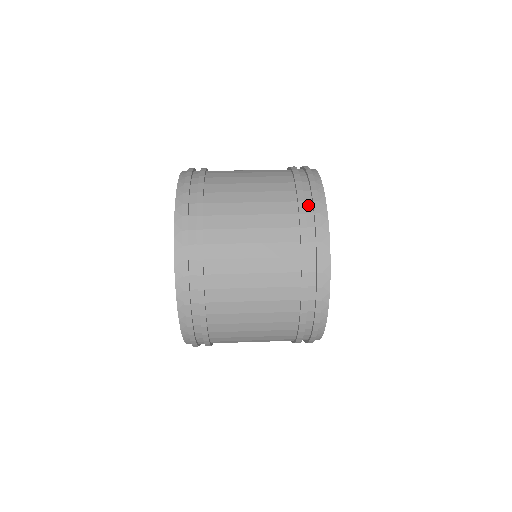
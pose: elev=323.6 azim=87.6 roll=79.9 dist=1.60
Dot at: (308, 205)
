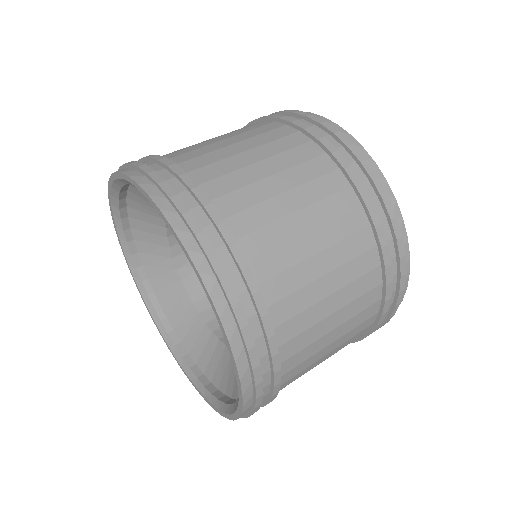
Dot at: (384, 226)
